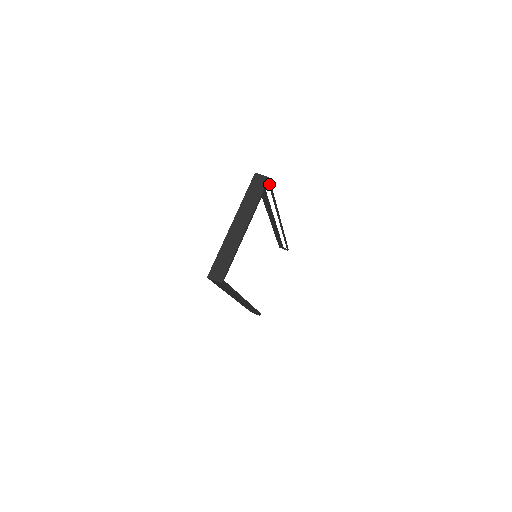
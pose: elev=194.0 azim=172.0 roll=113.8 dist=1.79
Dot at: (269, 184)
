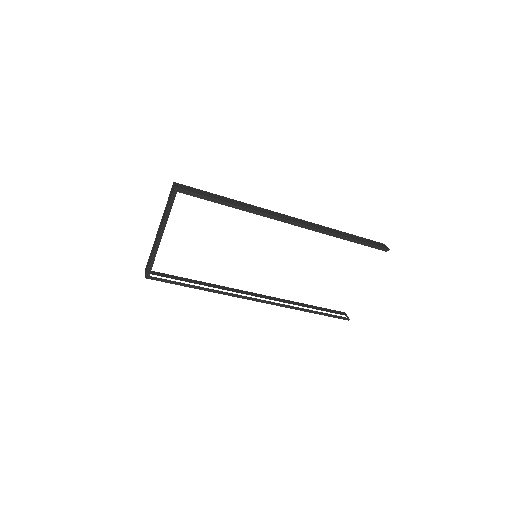
Dot at: (184, 192)
